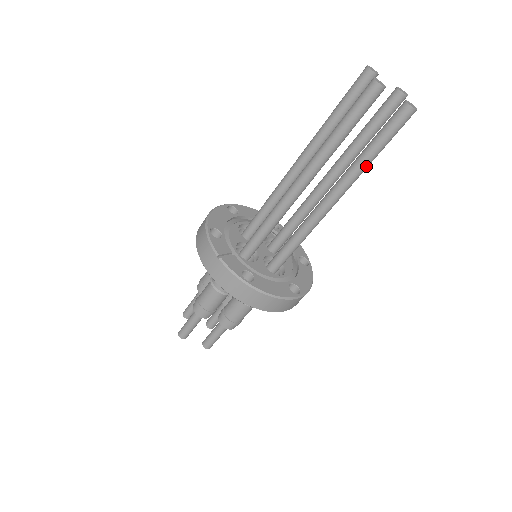
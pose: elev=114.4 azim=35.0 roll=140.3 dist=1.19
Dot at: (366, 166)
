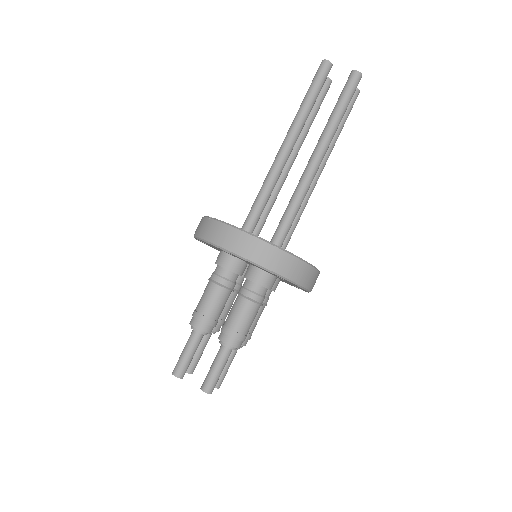
Dot at: (335, 124)
